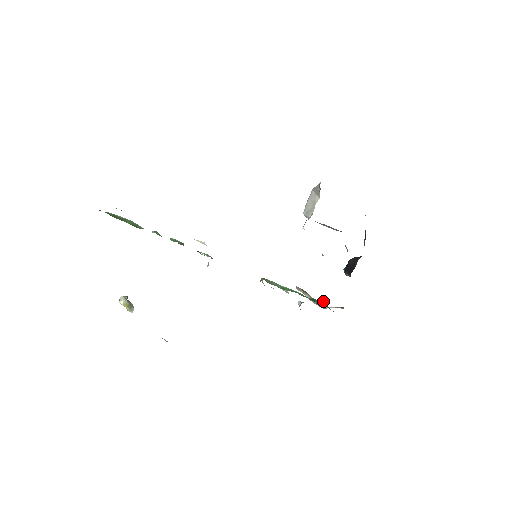
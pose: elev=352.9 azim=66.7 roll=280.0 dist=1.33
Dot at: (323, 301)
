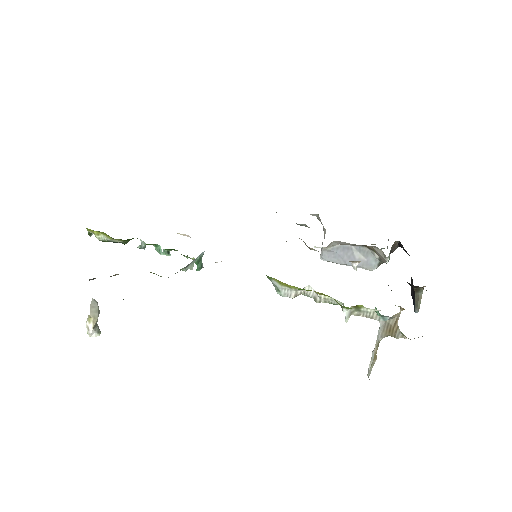
Dot at: occluded
